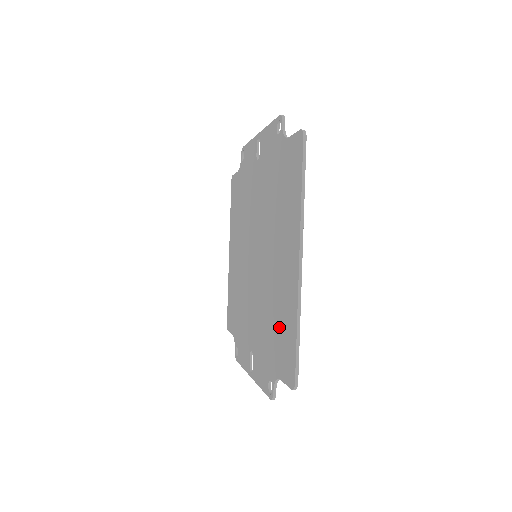
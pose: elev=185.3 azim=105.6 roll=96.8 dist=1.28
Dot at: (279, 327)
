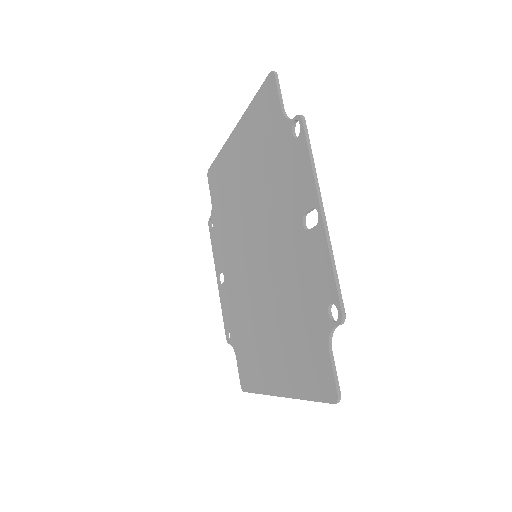
Dot at: (248, 352)
